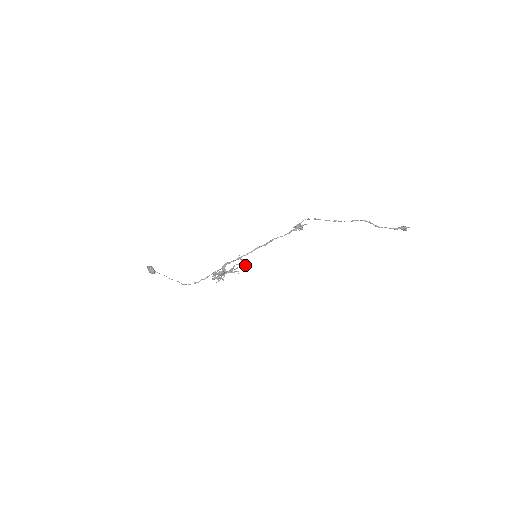
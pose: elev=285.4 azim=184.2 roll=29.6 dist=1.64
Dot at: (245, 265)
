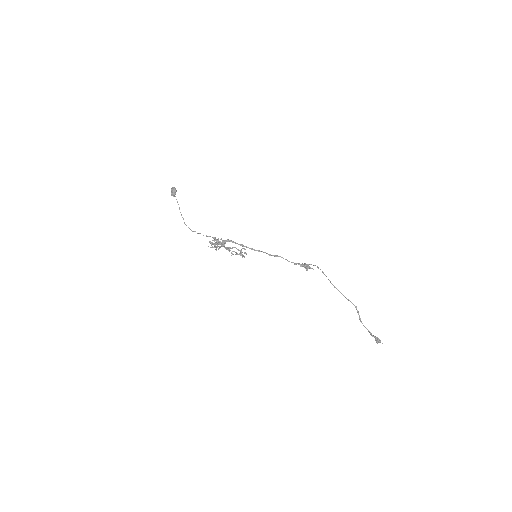
Dot at: (242, 254)
